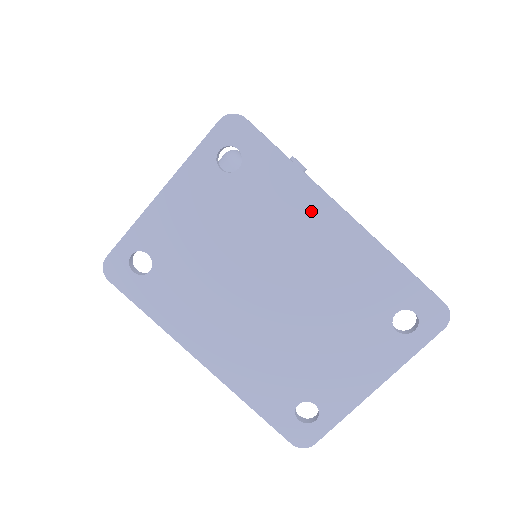
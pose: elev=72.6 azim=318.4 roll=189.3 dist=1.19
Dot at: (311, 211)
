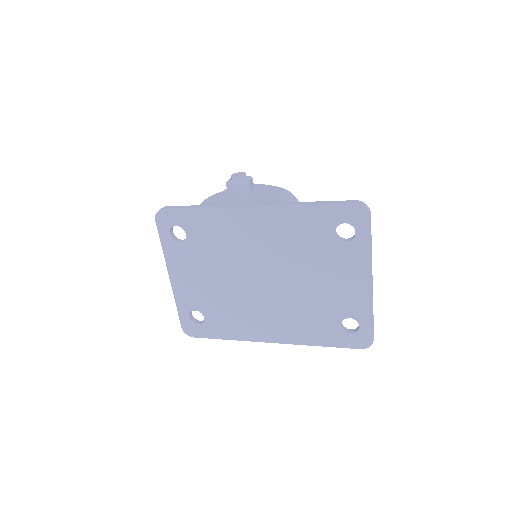
Dot at: (237, 222)
